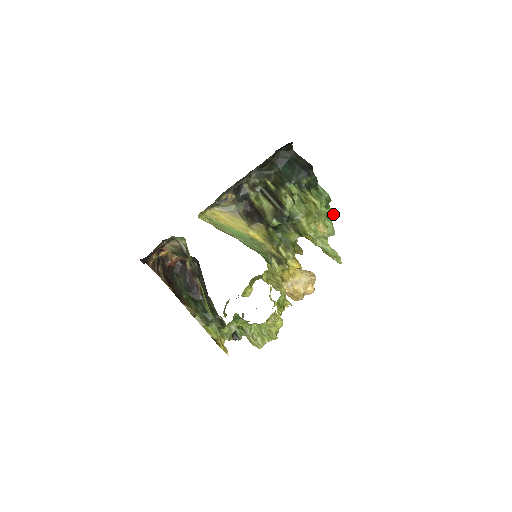
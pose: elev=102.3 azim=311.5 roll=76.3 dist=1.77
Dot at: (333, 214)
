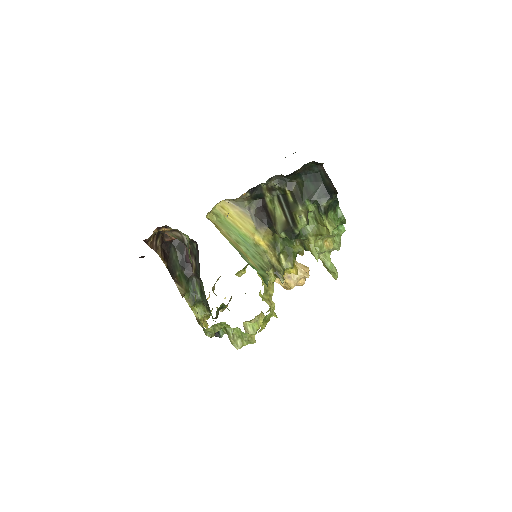
Dot at: (344, 230)
